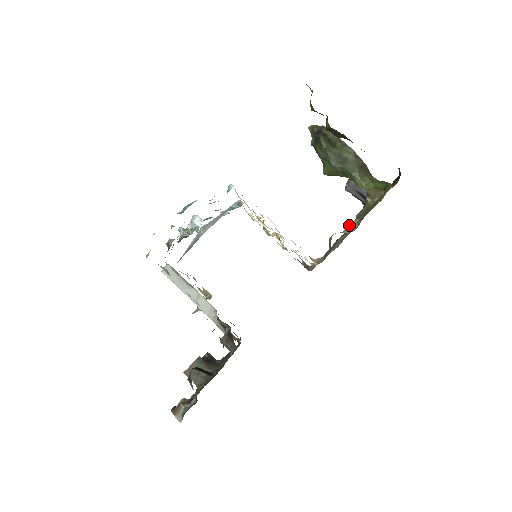
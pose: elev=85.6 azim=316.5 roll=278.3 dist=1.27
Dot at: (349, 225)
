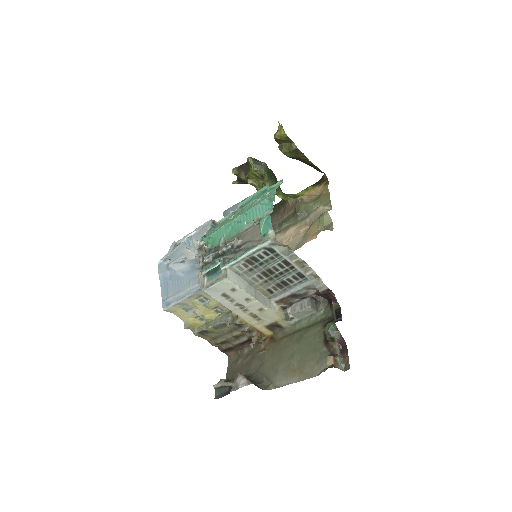
Dot at: (318, 210)
